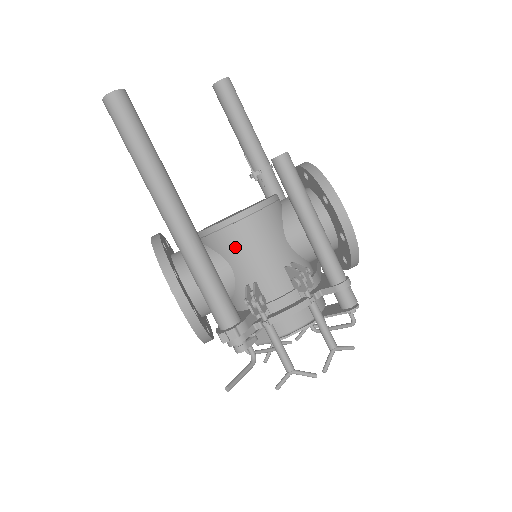
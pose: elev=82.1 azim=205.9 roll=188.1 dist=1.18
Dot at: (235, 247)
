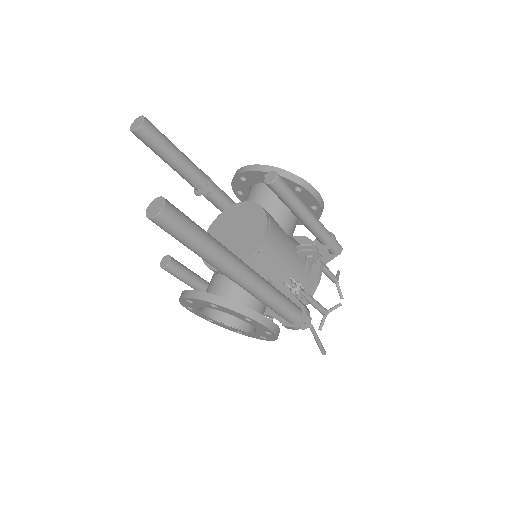
Dot at: (269, 262)
